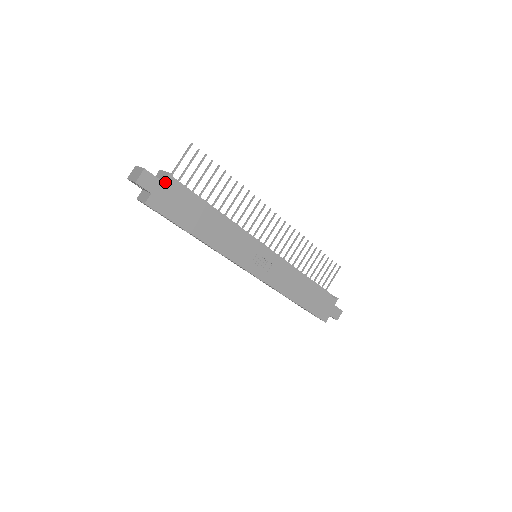
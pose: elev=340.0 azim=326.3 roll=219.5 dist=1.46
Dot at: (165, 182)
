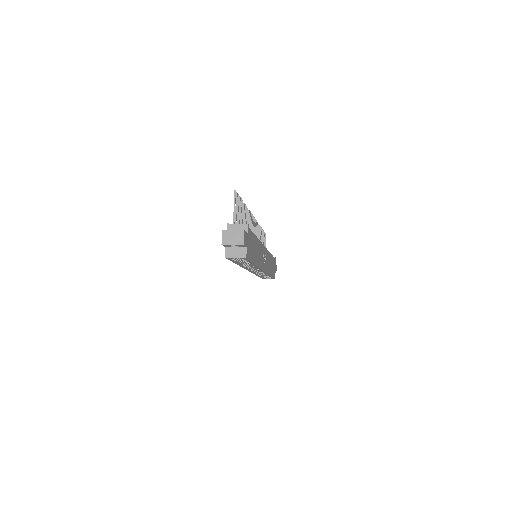
Dot at: (248, 233)
